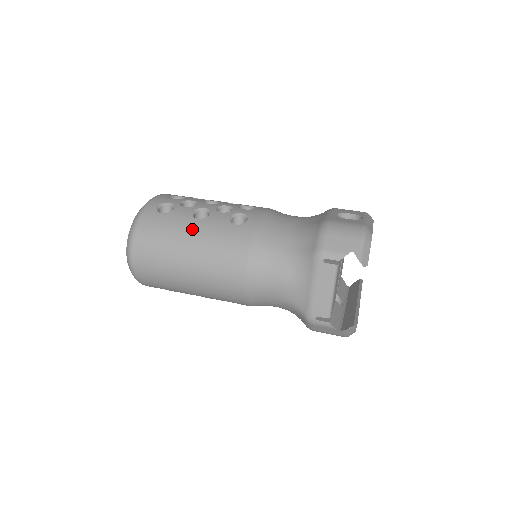
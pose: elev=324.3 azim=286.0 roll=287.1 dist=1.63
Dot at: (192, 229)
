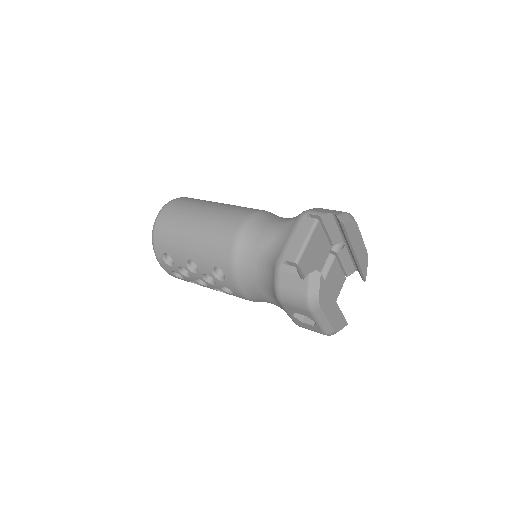
Dot at: (216, 203)
